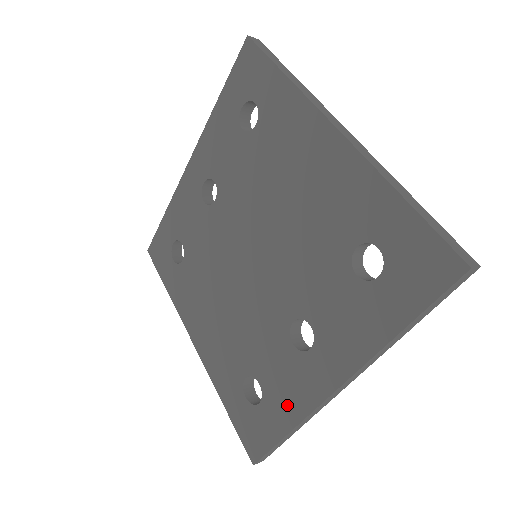
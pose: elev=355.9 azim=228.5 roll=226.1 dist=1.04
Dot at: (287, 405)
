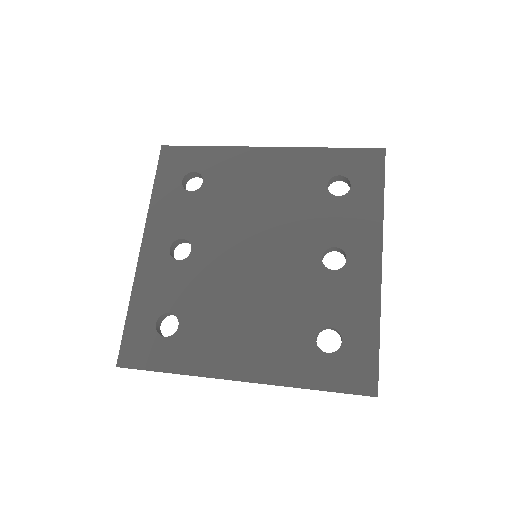
Dot at: (362, 312)
